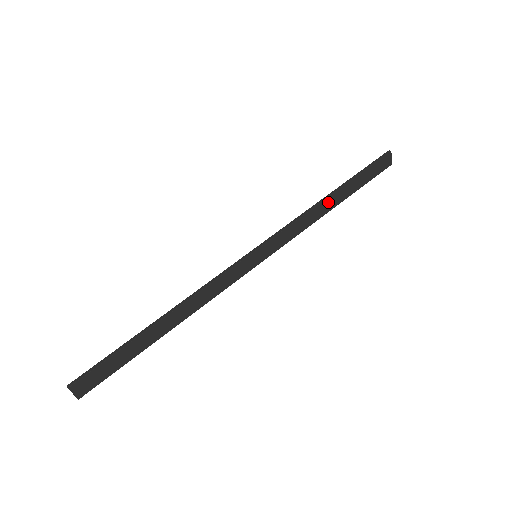
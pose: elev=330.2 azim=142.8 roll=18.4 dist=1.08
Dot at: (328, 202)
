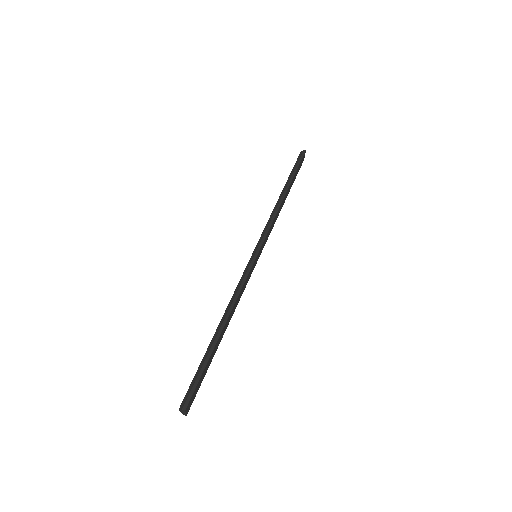
Dot at: (283, 200)
